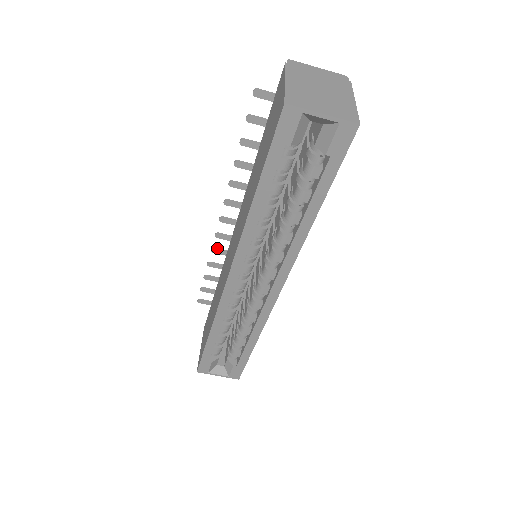
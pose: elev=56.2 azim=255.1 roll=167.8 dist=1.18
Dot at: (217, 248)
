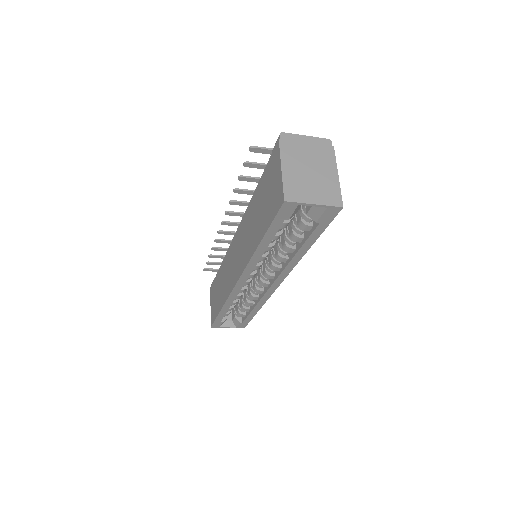
Dot at: (219, 239)
